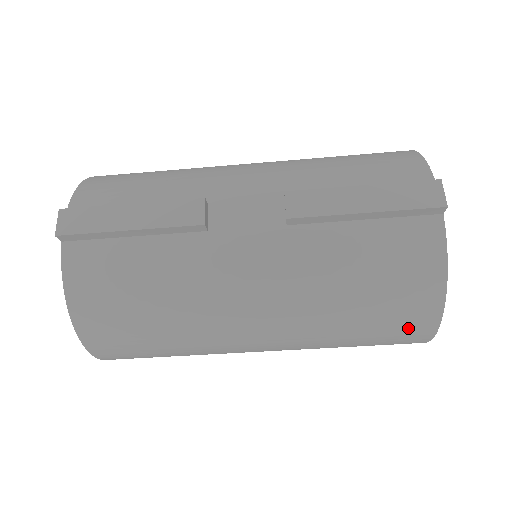
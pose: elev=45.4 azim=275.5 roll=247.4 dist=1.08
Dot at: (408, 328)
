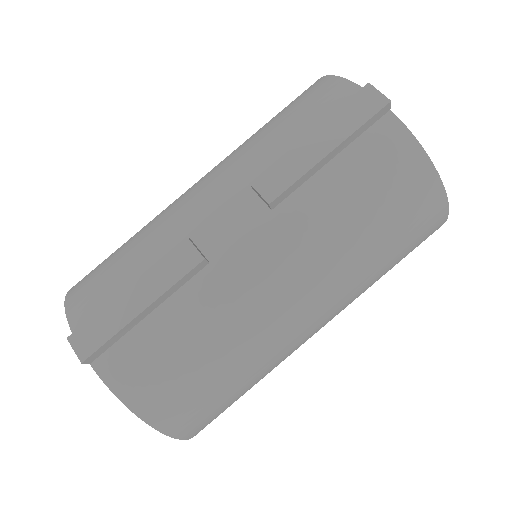
Dot at: (425, 223)
